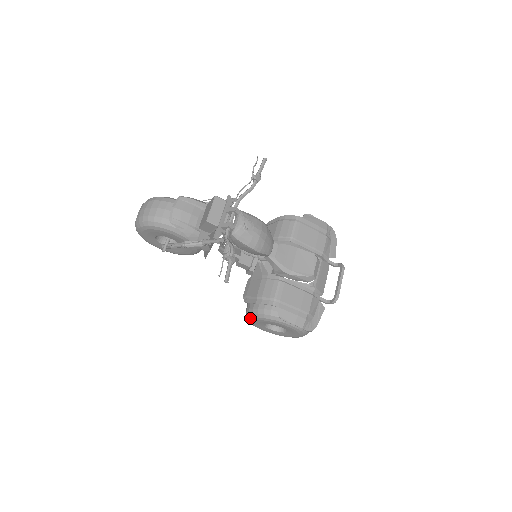
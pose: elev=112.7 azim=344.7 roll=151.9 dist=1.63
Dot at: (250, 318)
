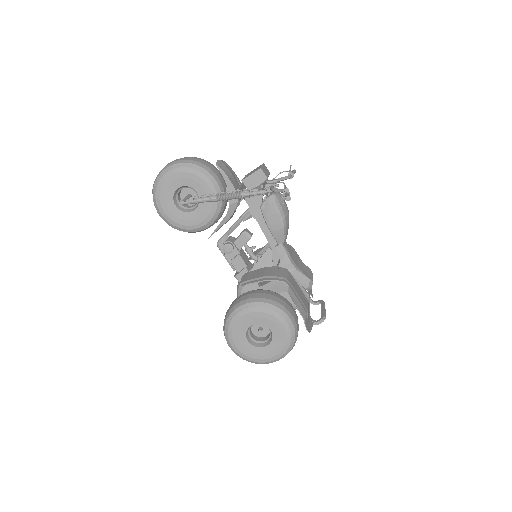
Dot at: (238, 312)
